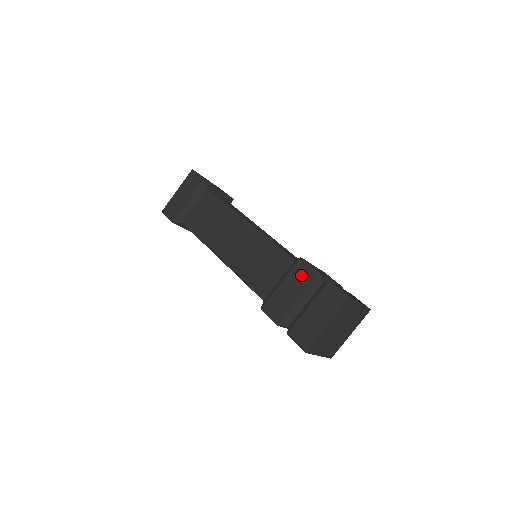
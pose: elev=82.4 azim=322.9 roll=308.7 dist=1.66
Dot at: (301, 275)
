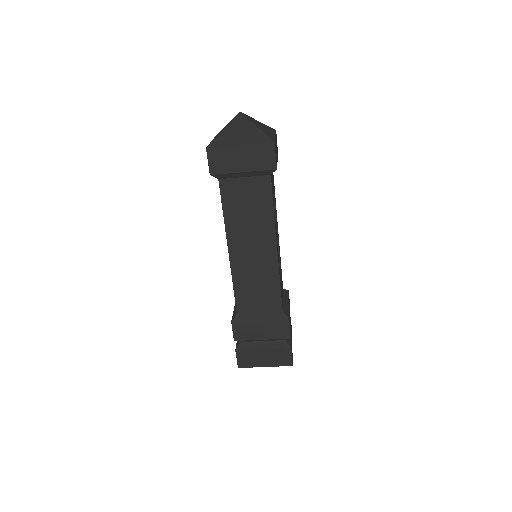
Dot at: (278, 329)
